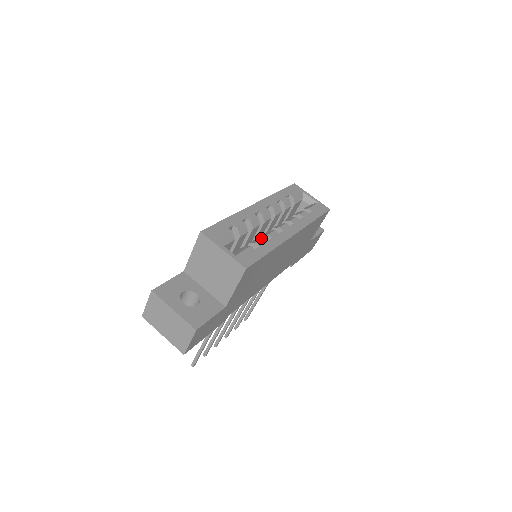
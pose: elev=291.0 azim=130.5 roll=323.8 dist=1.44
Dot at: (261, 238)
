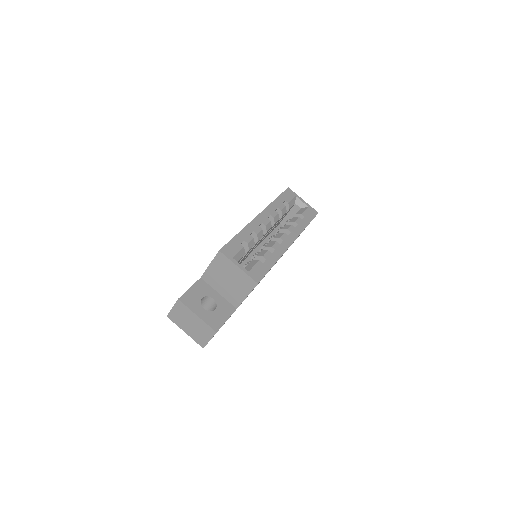
Dot at: (266, 251)
